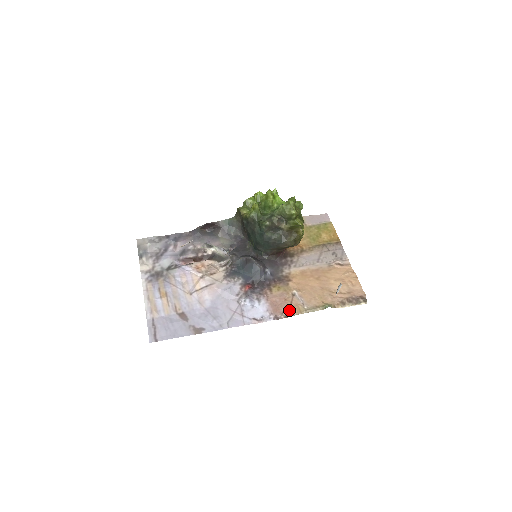
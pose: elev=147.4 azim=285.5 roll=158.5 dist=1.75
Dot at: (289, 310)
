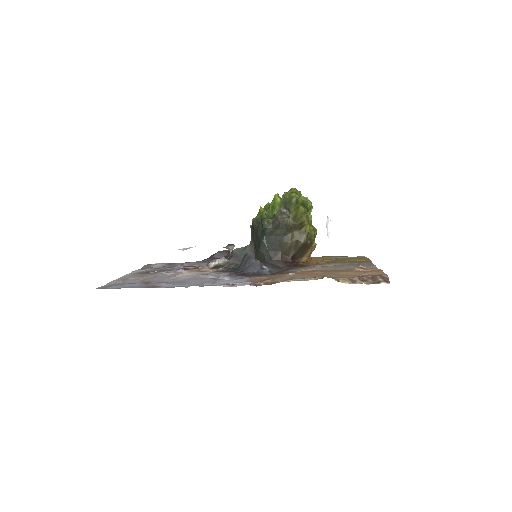
Dot at: (273, 279)
